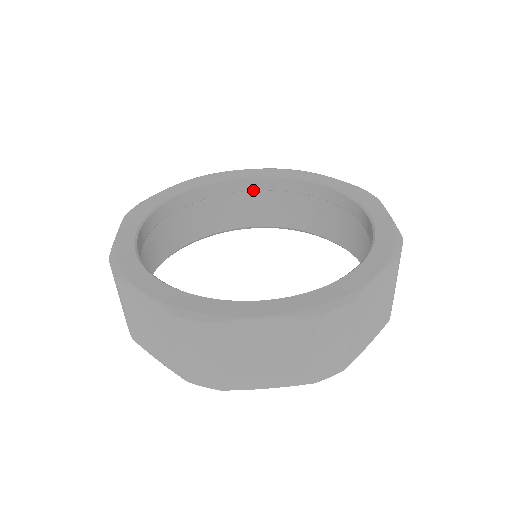
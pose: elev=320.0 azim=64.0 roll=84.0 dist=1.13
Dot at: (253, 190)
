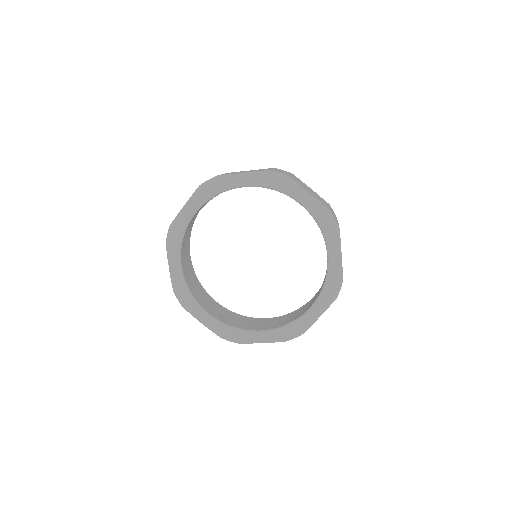
Dot at: occluded
